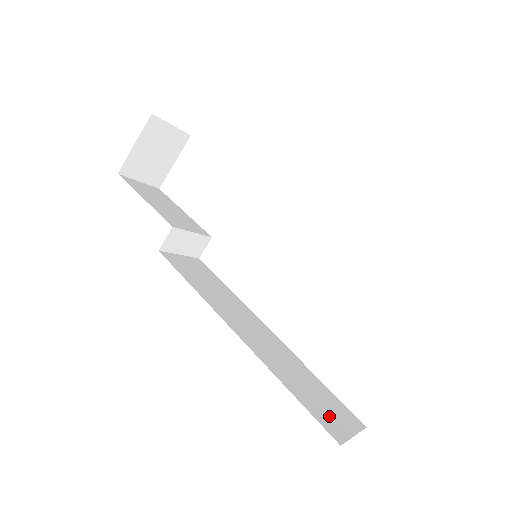
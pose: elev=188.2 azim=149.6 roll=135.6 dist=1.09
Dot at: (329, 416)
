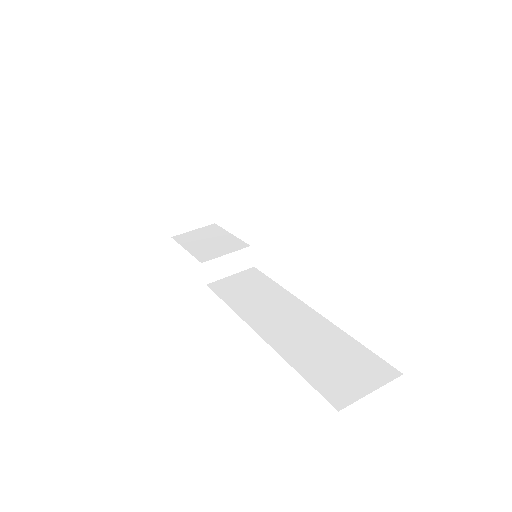
Dot at: (342, 381)
